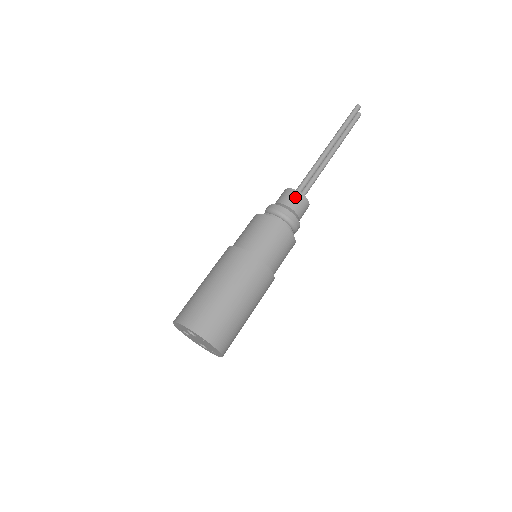
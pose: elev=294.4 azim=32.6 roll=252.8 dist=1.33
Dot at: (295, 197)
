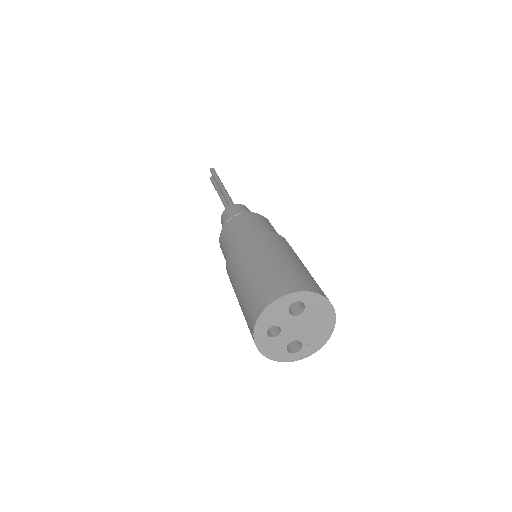
Dot at: (244, 208)
